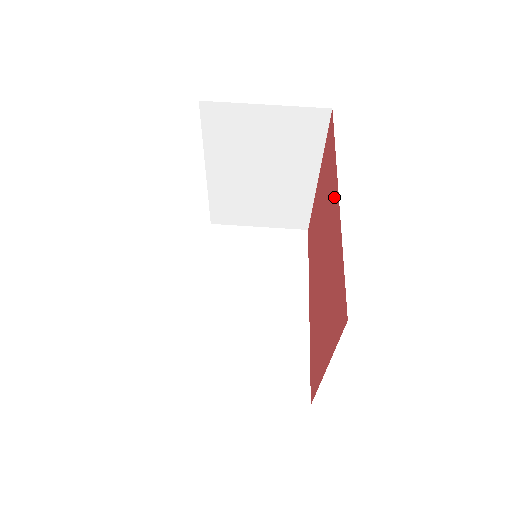
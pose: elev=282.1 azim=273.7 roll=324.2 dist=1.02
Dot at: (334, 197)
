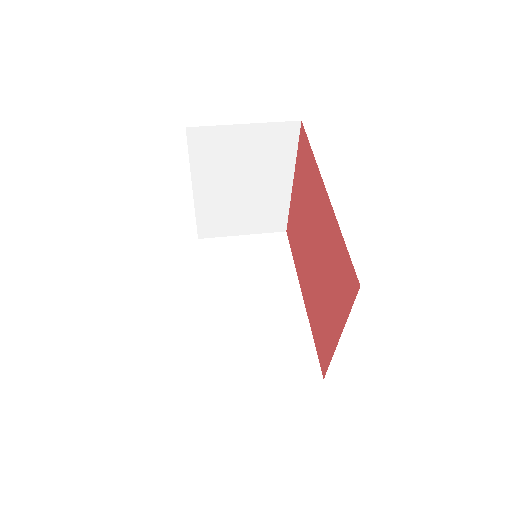
Dot at: (320, 193)
